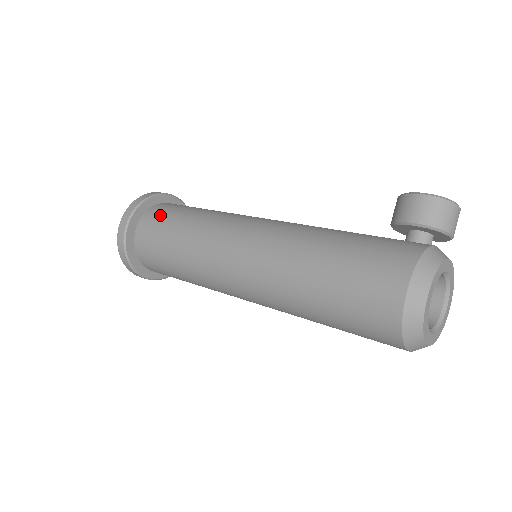
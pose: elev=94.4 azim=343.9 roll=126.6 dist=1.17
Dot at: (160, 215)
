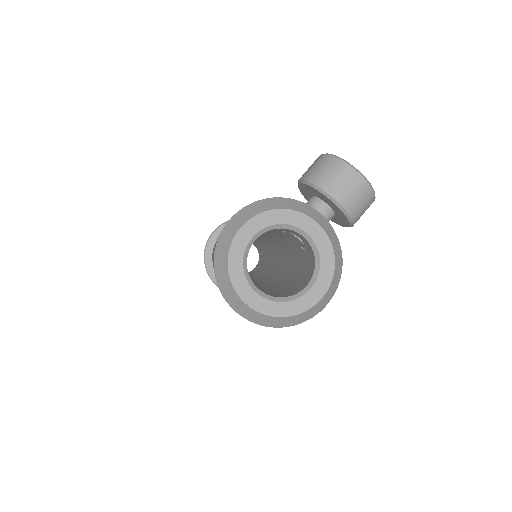
Dot at: occluded
